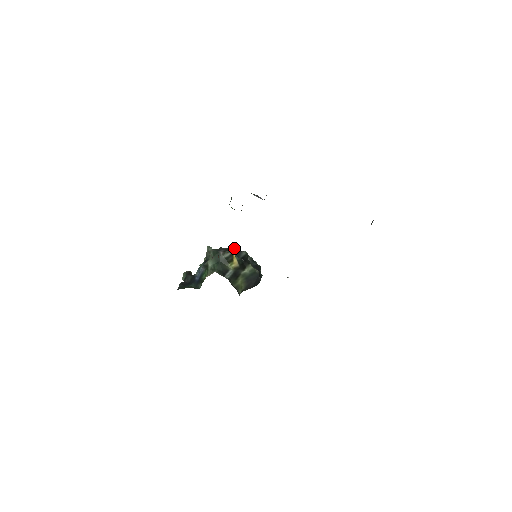
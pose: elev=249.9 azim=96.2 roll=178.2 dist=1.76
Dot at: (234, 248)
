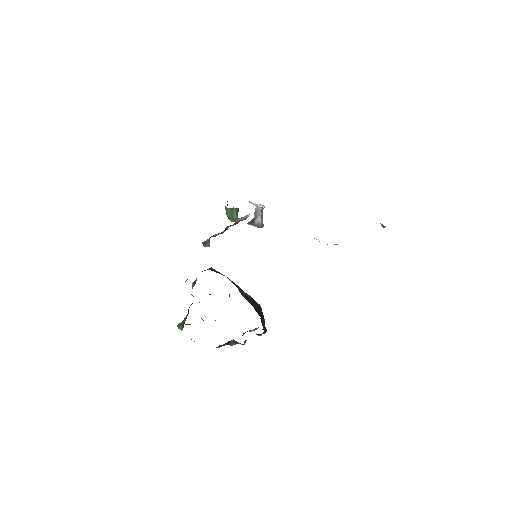
Dot at: occluded
